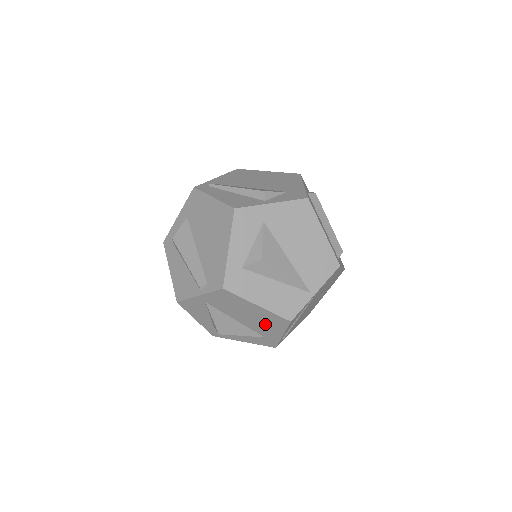
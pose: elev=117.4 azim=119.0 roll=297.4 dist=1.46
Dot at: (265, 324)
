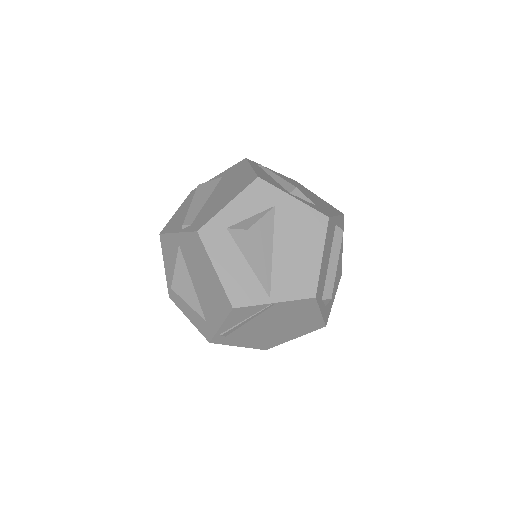
Dot at: (212, 301)
